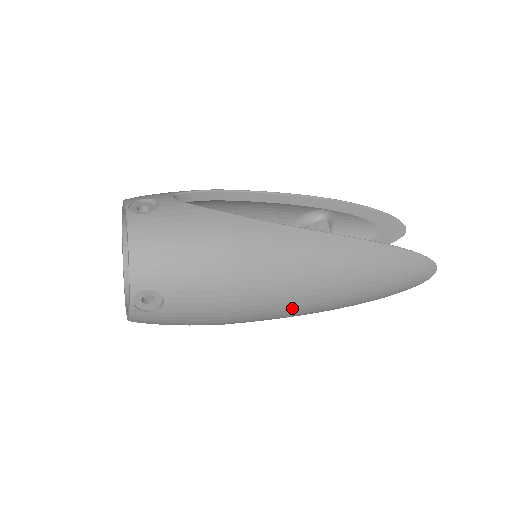
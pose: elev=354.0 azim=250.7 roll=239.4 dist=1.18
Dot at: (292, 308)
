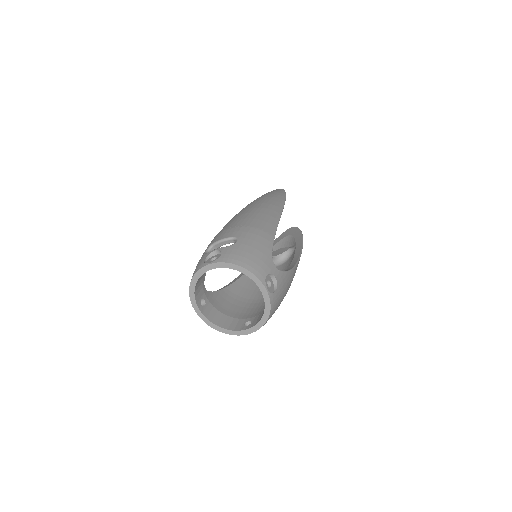
Dot at: occluded
